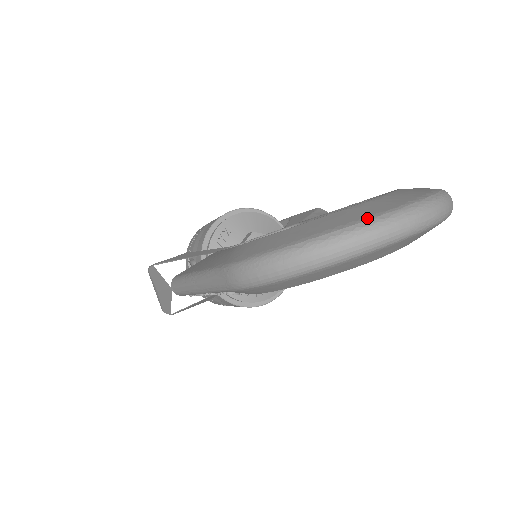
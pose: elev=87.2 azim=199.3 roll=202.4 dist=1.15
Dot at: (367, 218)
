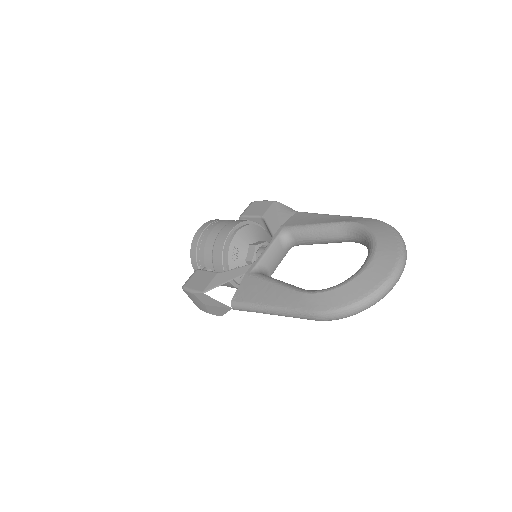
Dot at: (386, 279)
